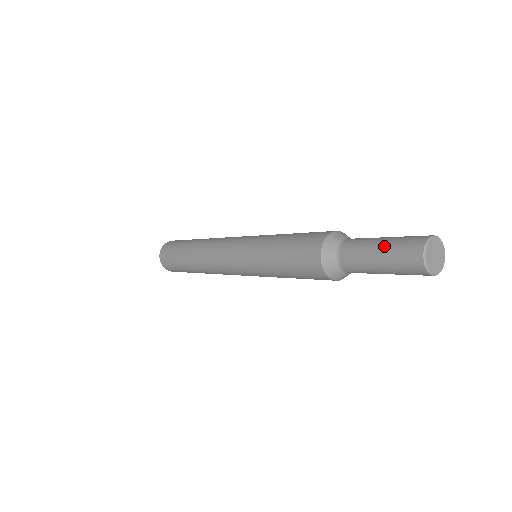
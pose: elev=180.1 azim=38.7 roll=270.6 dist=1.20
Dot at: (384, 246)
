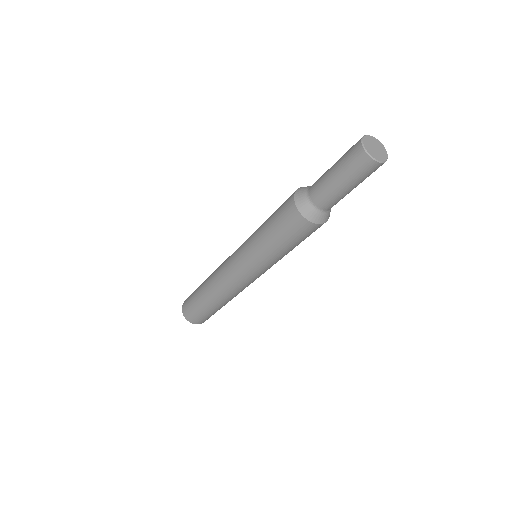
Dot at: (337, 170)
